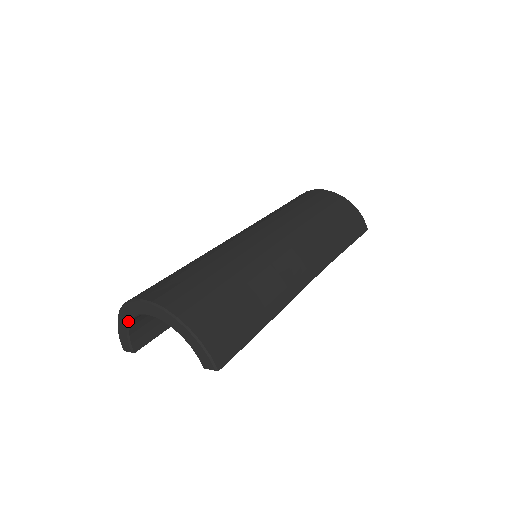
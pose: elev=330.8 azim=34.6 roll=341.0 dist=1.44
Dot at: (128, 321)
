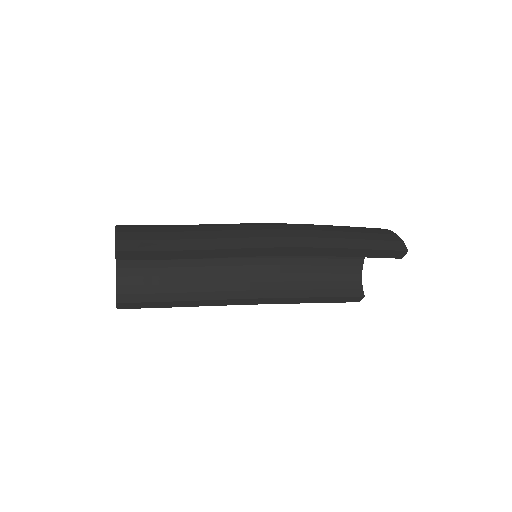
Dot at: (116, 268)
